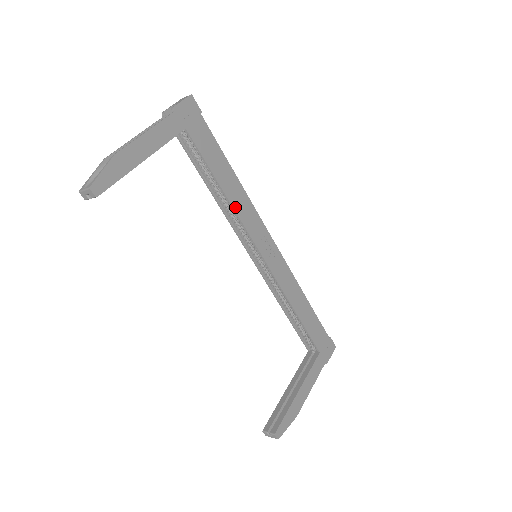
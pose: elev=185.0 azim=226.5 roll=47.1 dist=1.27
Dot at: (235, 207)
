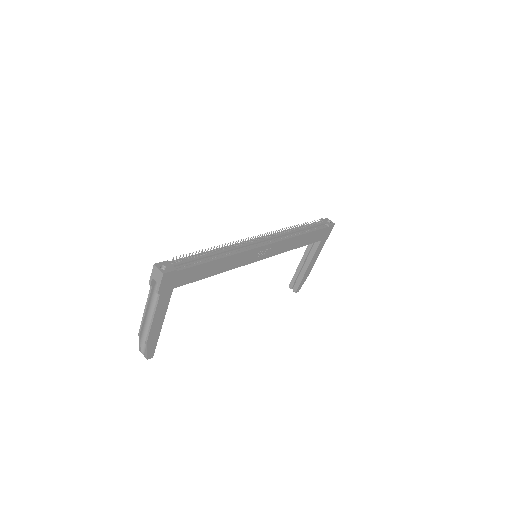
Dot at: (230, 269)
